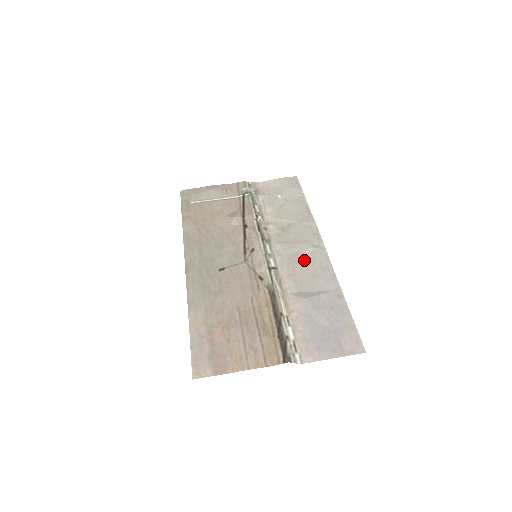
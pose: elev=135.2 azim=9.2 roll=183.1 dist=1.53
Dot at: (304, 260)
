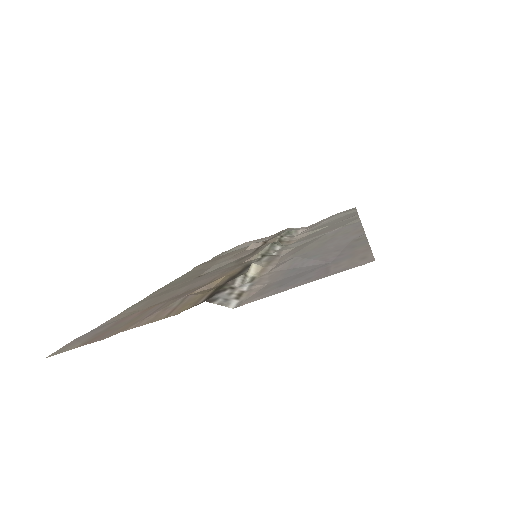
Dot at: (321, 237)
